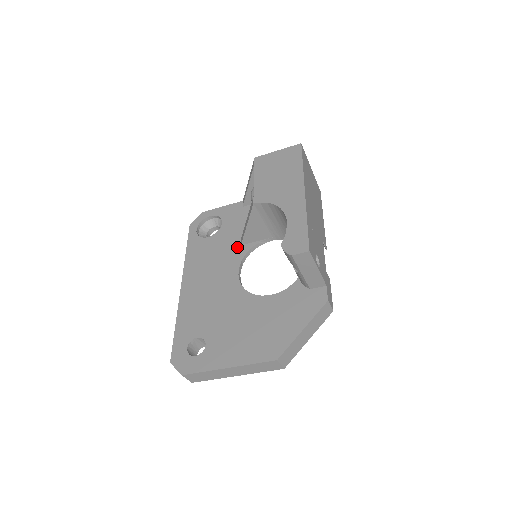
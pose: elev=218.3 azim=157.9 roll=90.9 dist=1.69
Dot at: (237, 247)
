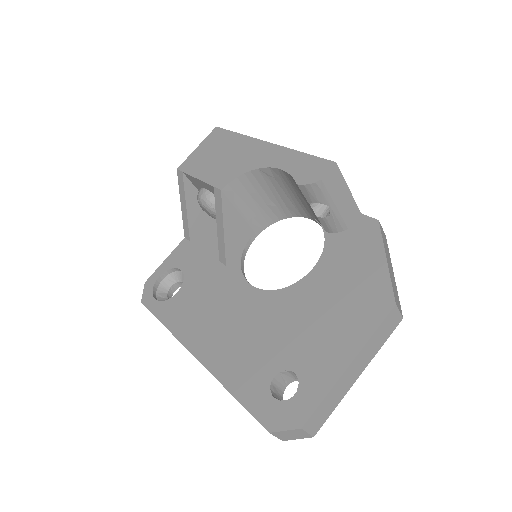
Dot at: (223, 270)
